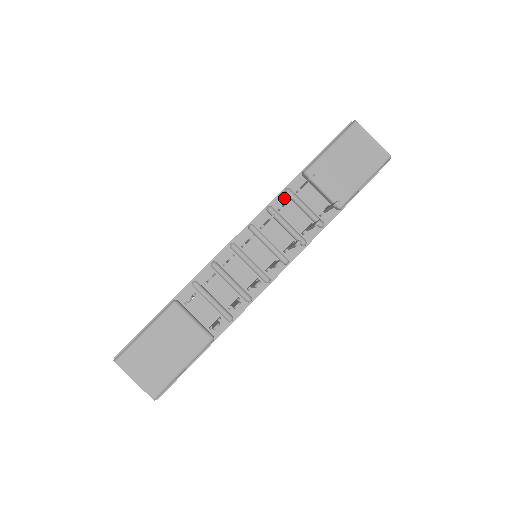
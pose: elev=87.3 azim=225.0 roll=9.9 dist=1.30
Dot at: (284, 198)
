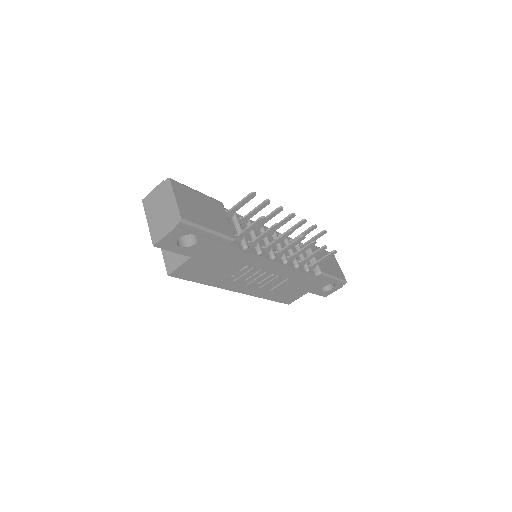
Dot at: occluded
